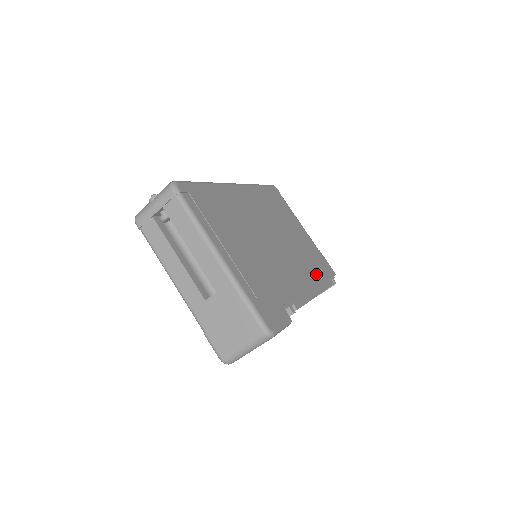
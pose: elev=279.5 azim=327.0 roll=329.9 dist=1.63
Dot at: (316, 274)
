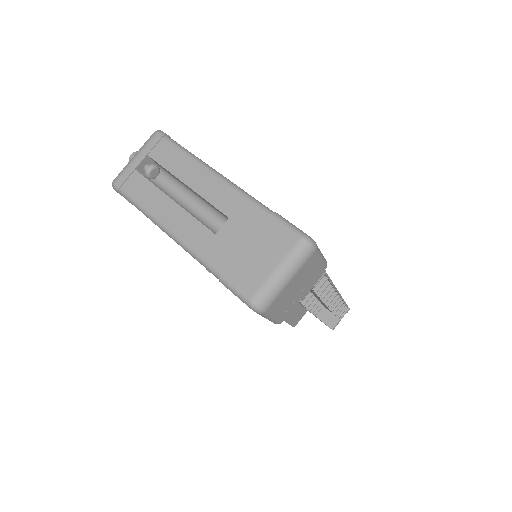
Dot at: occluded
